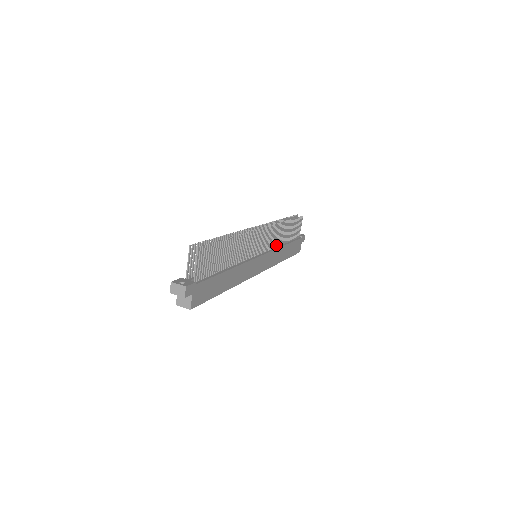
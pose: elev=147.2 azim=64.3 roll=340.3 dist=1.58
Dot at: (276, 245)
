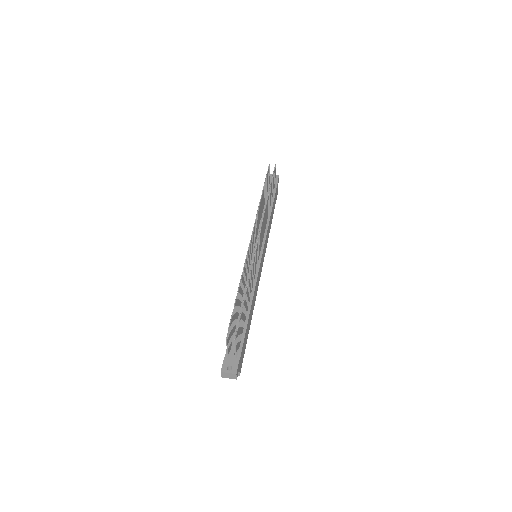
Dot at: (265, 225)
